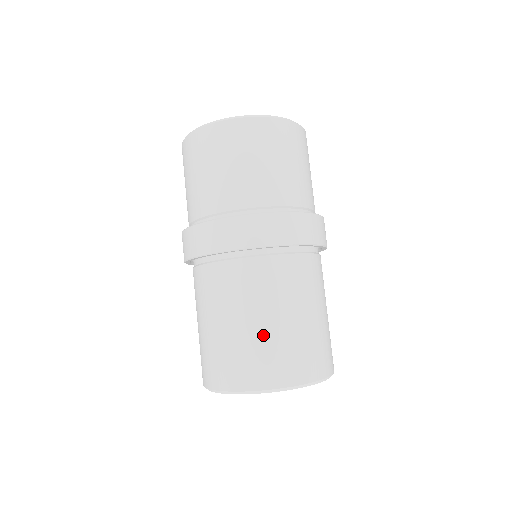
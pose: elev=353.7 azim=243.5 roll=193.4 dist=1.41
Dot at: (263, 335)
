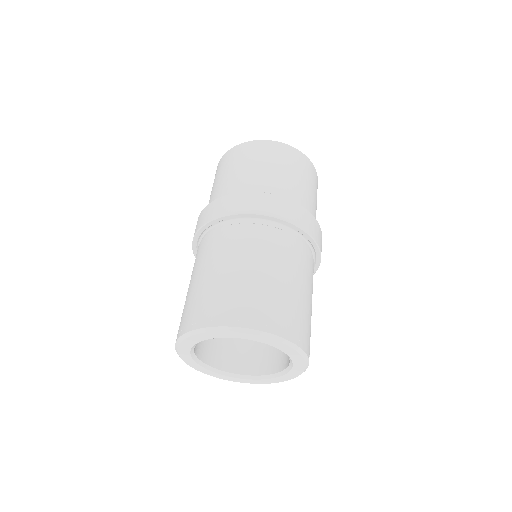
Dot at: (300, 300)
